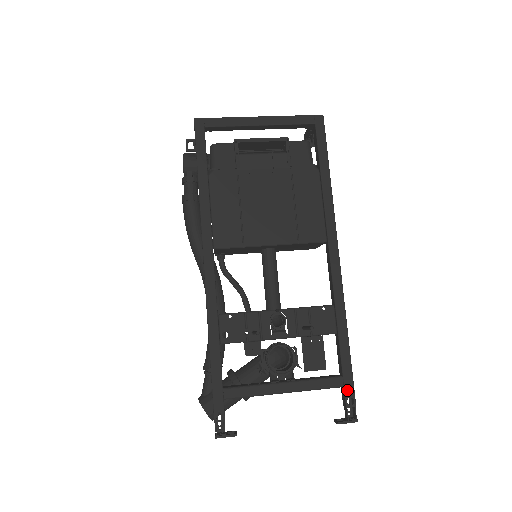
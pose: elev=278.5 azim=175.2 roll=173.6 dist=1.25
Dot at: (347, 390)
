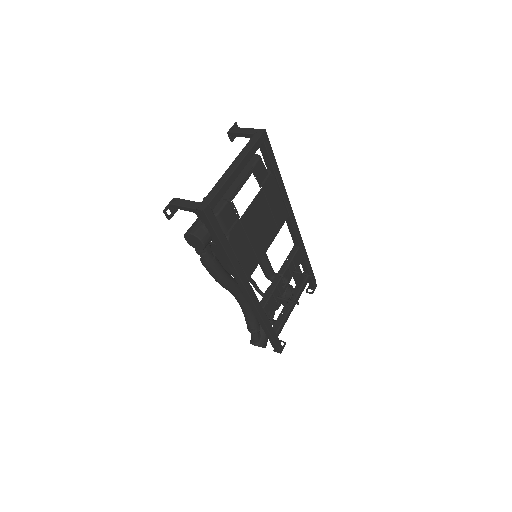
Dot at: (312, 278)
